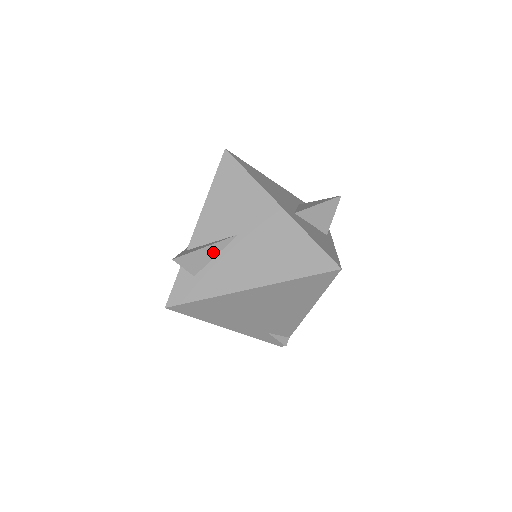
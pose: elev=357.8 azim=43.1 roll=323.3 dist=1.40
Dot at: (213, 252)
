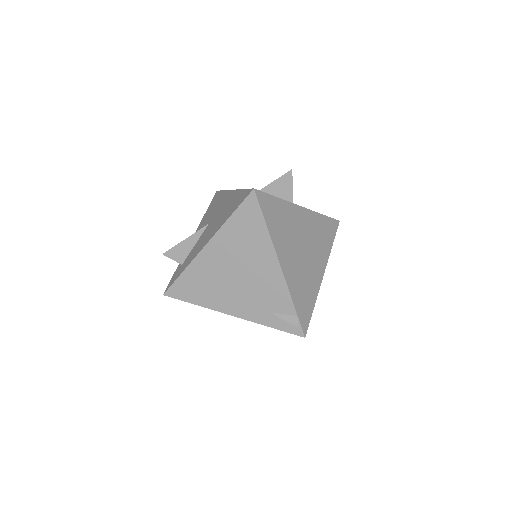
Dot at: (192, 242)
